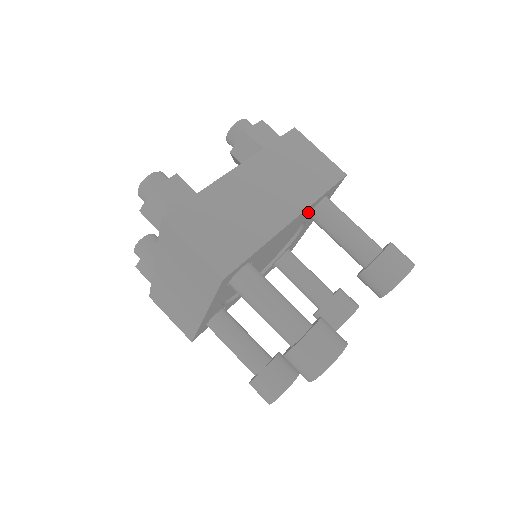
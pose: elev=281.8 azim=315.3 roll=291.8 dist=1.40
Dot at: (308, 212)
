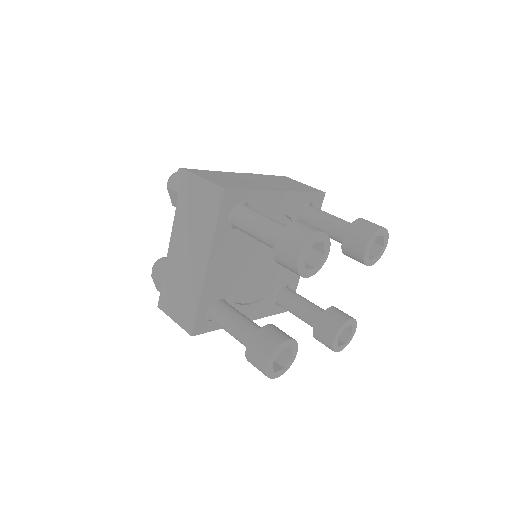
Dot at: (296, 208)
